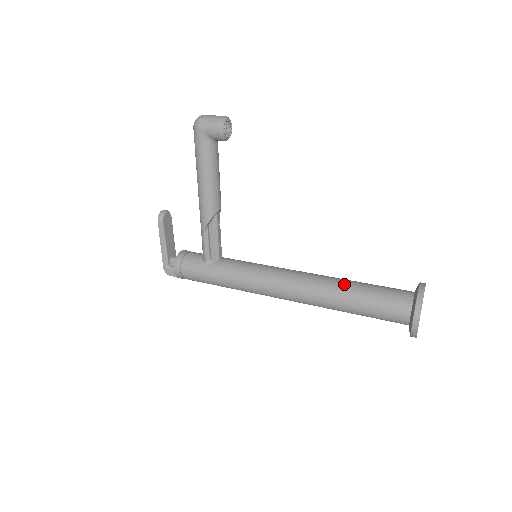
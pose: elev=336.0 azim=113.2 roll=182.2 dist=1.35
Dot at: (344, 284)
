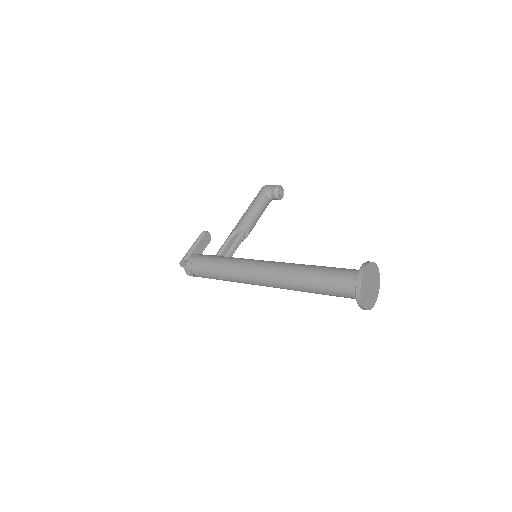
Dot at: occluded
